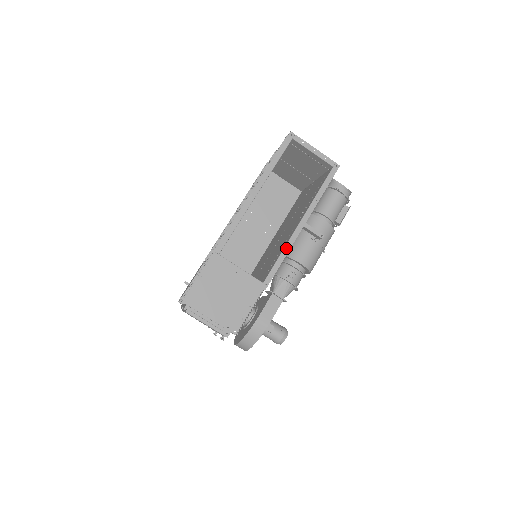
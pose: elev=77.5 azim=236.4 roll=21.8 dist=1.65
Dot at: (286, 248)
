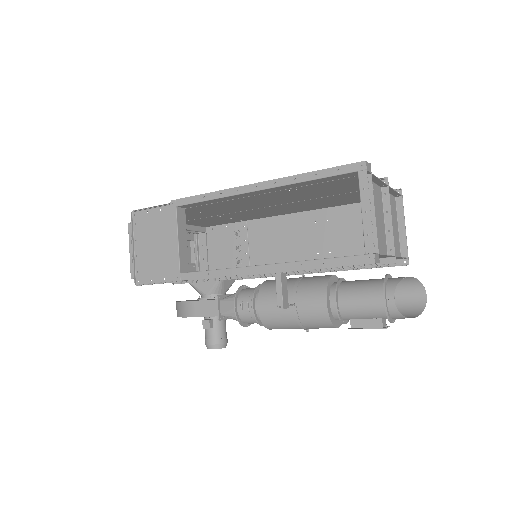
Dot at: occluded
